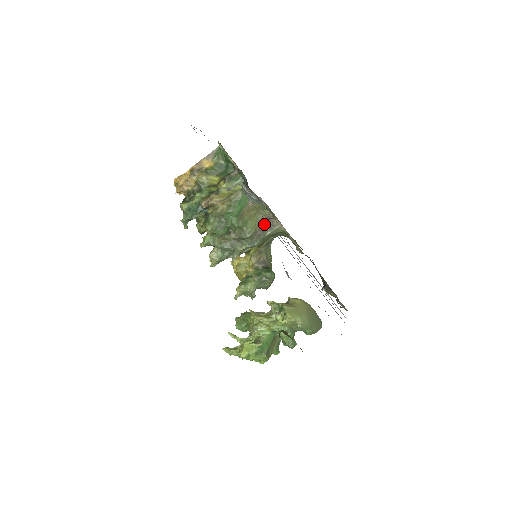
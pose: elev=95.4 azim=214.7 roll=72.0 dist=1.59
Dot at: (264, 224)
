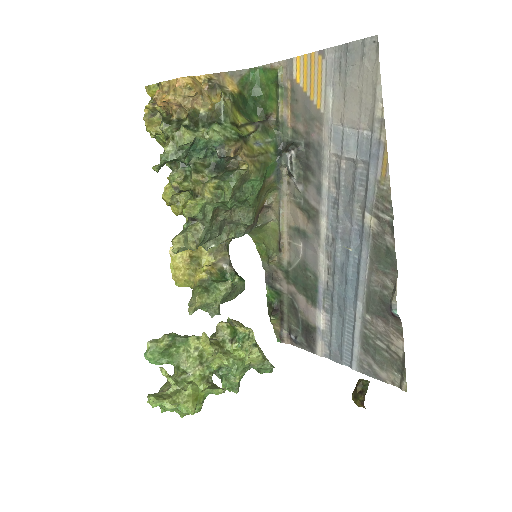
Dot at: (260, 211)
